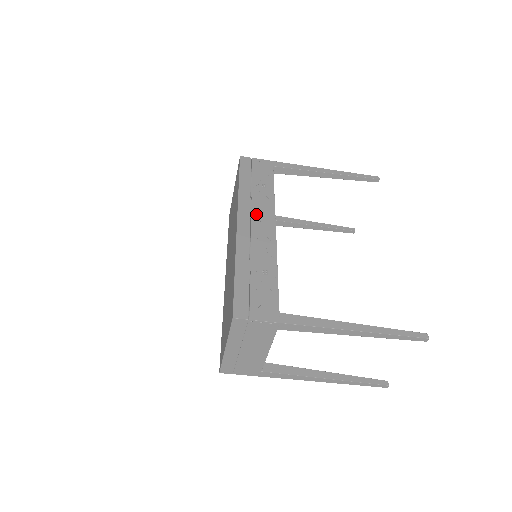
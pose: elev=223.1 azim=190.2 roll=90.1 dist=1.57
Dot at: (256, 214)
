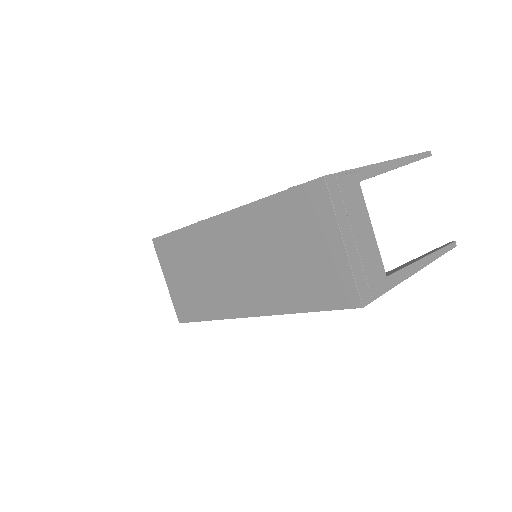
Dot at: occluded
